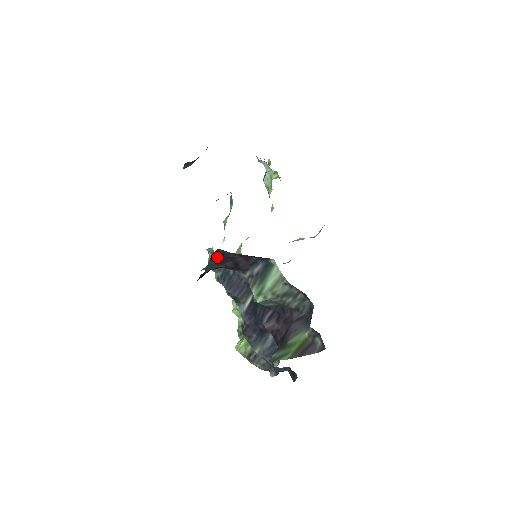
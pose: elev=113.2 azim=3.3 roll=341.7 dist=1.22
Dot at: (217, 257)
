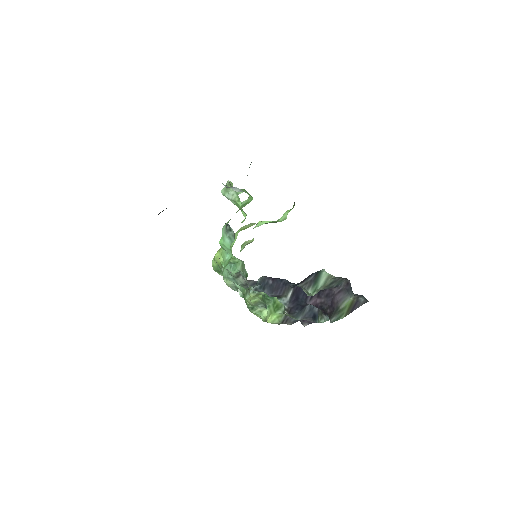
Dot at: (293, 287)
